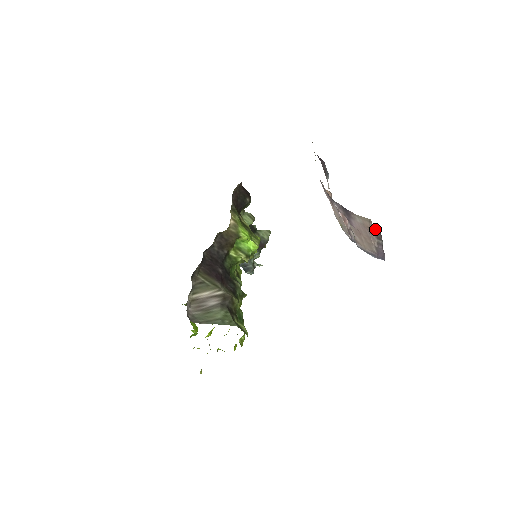
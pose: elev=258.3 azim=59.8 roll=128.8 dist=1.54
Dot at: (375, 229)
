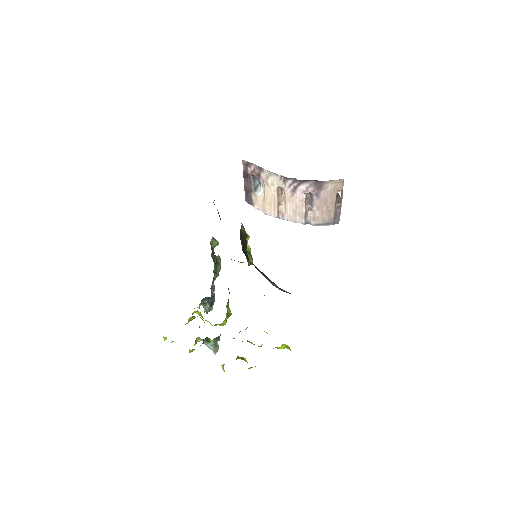
Dot at: occluded
